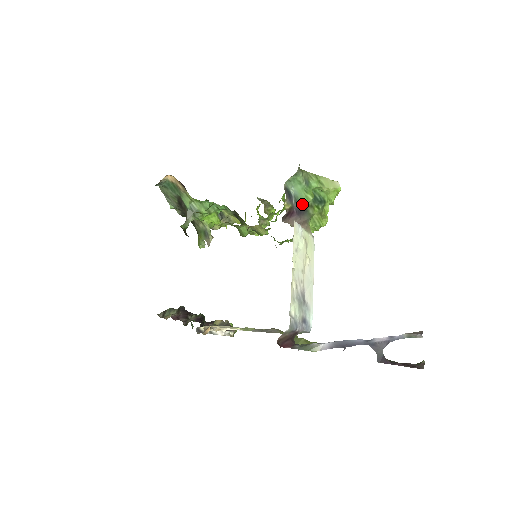
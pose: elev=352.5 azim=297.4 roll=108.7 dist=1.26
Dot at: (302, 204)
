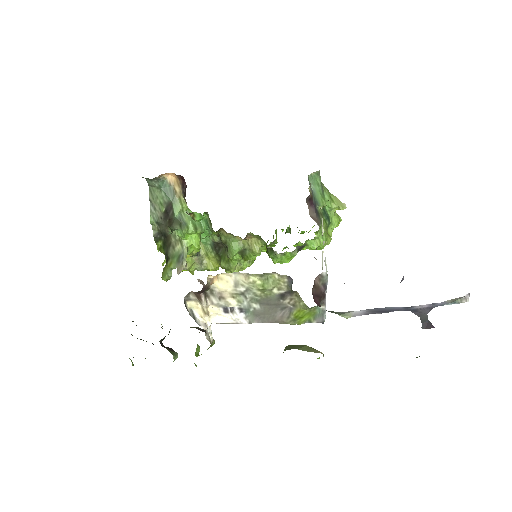
Dot at: (318, 204)
